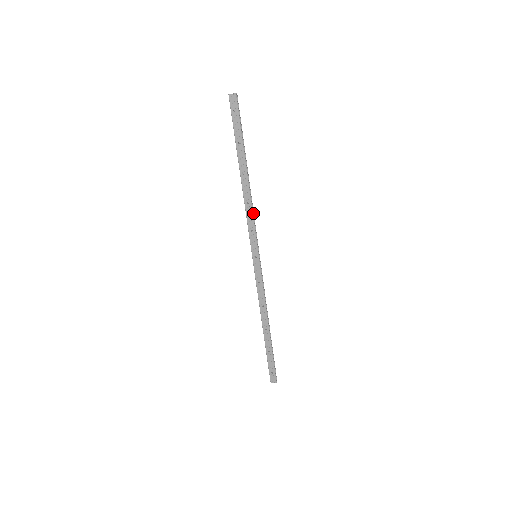
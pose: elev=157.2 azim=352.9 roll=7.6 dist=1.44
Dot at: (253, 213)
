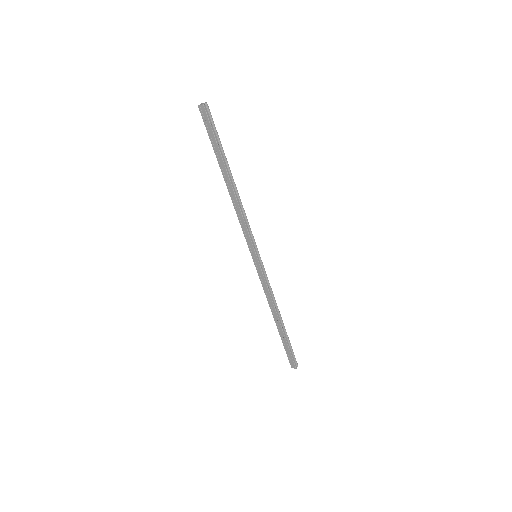
Dot at: (245, 217)
